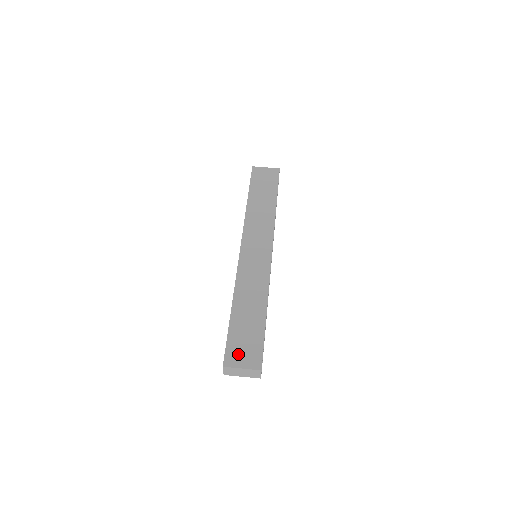
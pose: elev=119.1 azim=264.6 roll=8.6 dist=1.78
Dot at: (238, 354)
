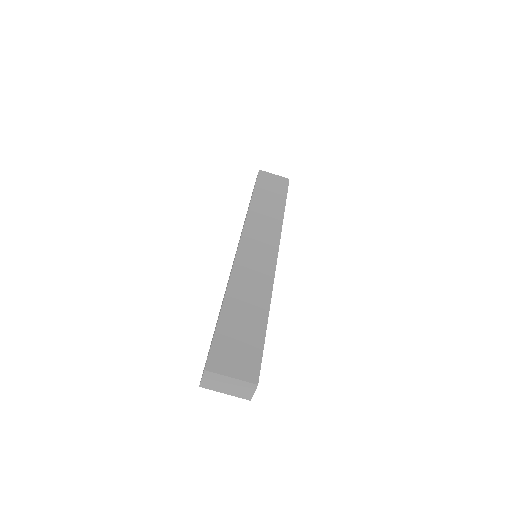
Dot at: (227, 358)
